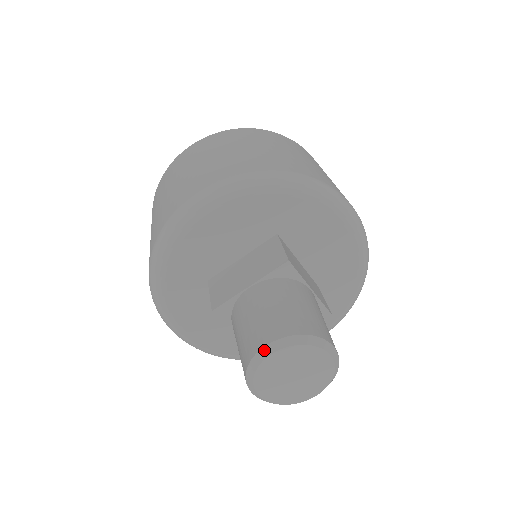
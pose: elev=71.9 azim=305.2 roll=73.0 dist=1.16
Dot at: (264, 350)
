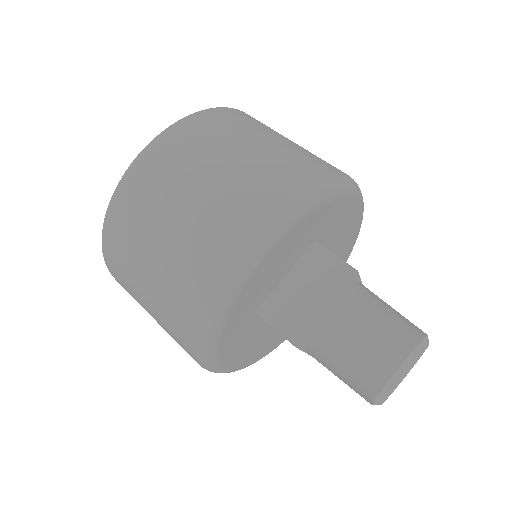
Dot at: (398, 372)
